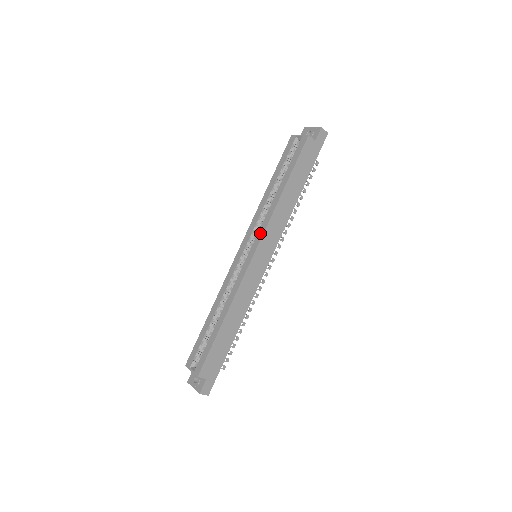
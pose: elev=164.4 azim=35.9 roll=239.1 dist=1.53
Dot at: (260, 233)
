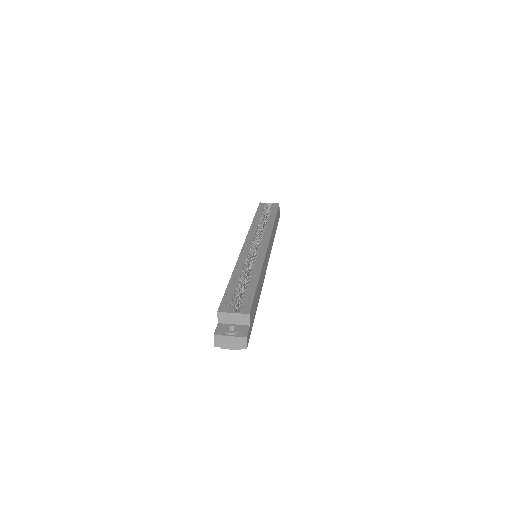
Dot at: (266, 236)
